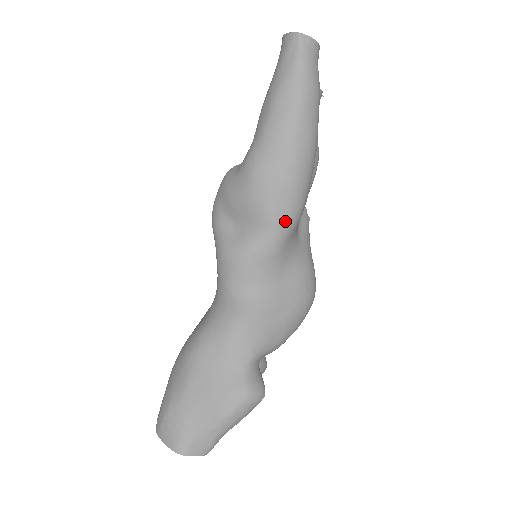
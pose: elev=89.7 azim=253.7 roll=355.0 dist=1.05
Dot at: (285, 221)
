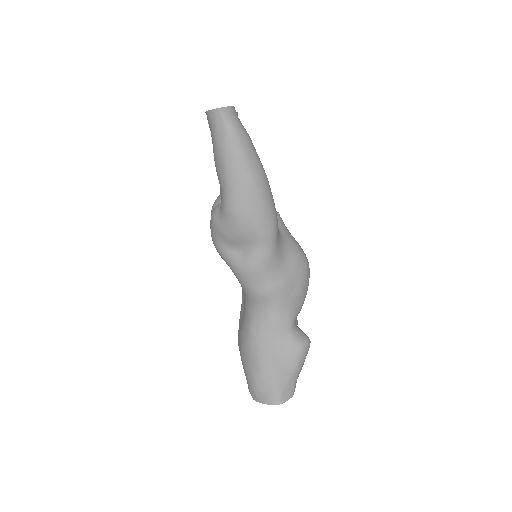
Dot at: (271, 232)
